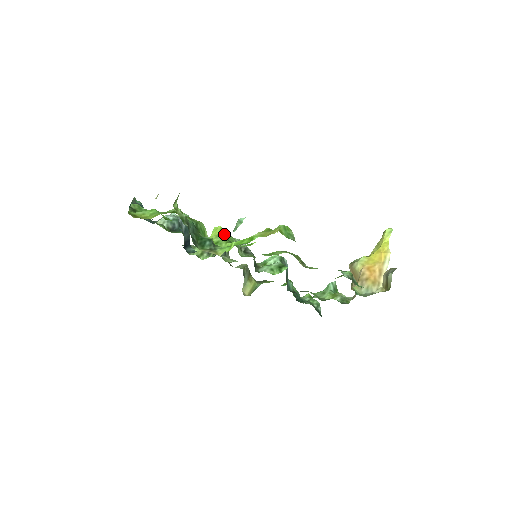
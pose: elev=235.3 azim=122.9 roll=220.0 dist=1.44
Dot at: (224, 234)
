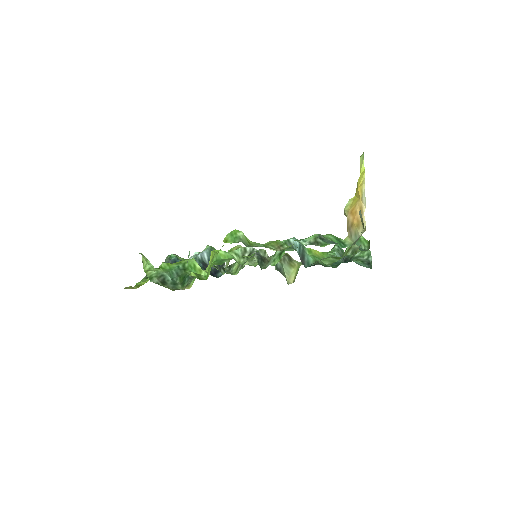
Dot at: (214, 257)
